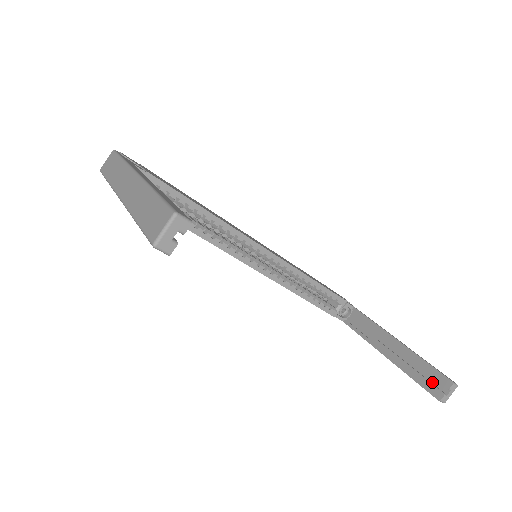
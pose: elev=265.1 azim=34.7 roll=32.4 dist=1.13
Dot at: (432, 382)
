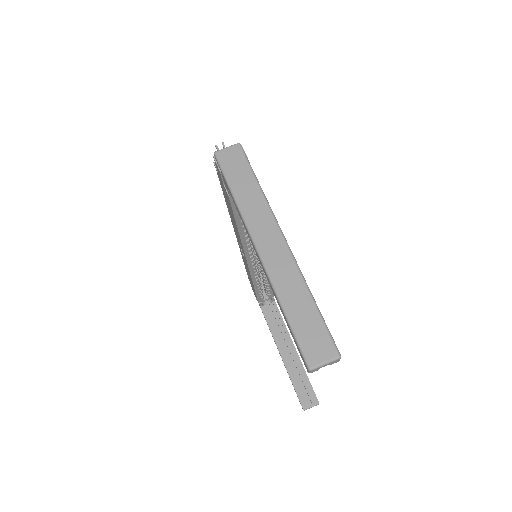
Dot at: (304, 394)
